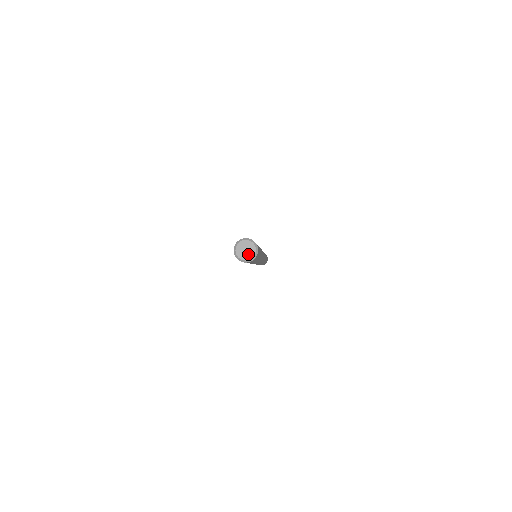
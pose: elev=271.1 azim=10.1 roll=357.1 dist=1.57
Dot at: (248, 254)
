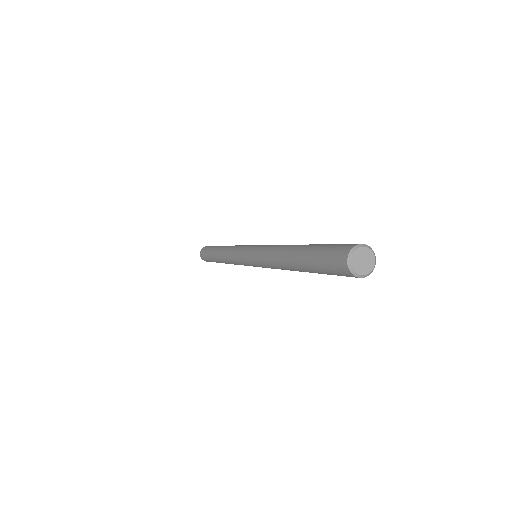
Dot at: (368, 264)
